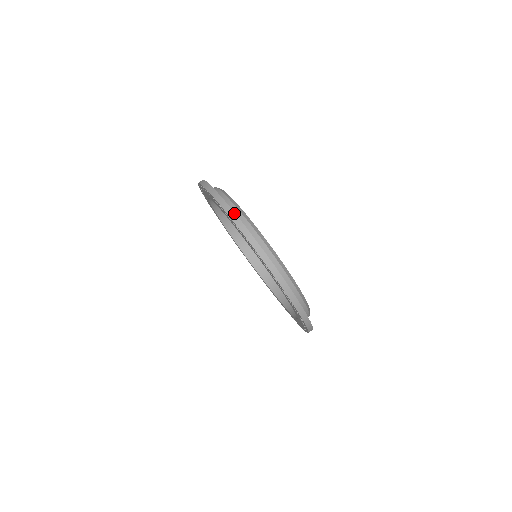
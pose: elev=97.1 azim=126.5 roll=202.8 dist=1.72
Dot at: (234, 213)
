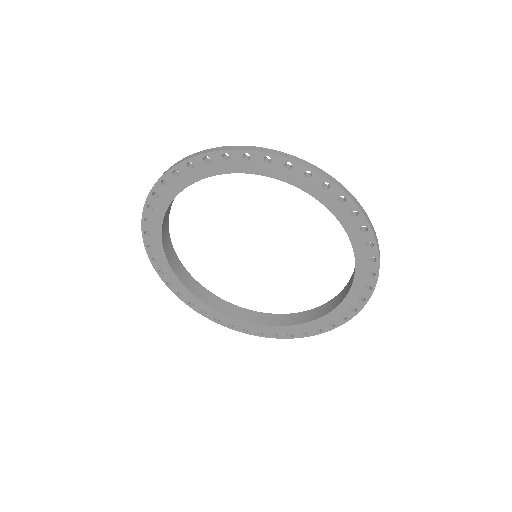
Dot at: (319, 168)
